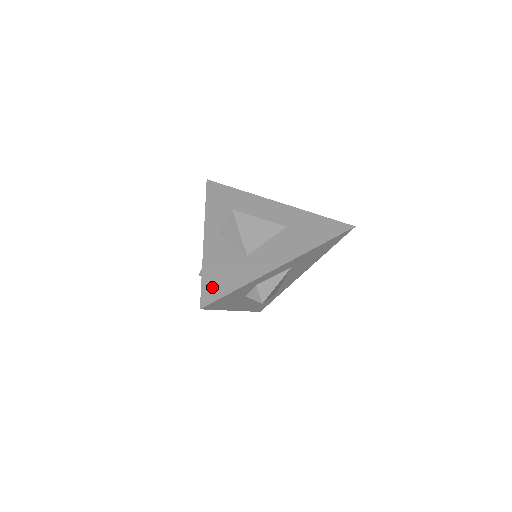
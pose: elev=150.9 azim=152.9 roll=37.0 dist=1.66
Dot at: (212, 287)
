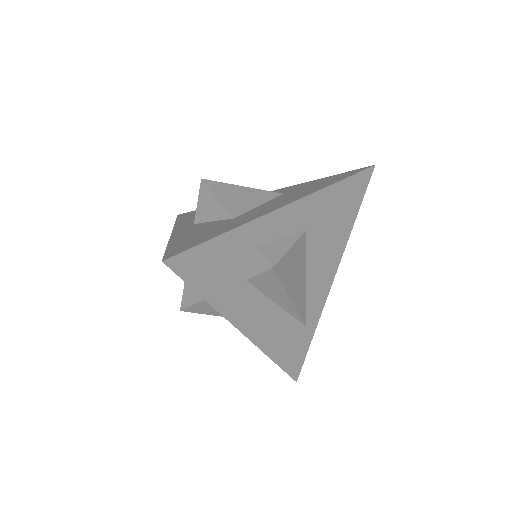
Dot at: (182, 245)
